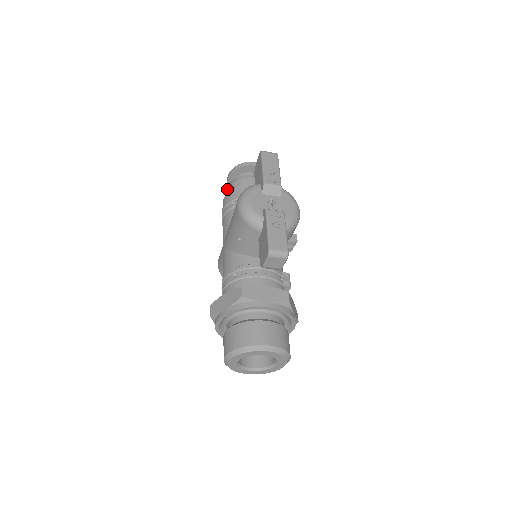
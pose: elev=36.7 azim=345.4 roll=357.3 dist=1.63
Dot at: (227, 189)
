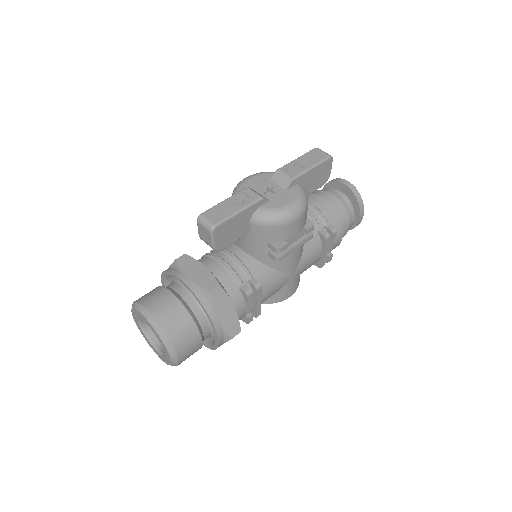
Dot at: occluded
